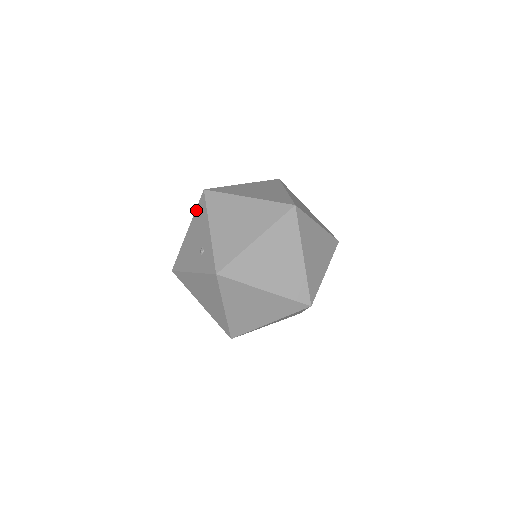
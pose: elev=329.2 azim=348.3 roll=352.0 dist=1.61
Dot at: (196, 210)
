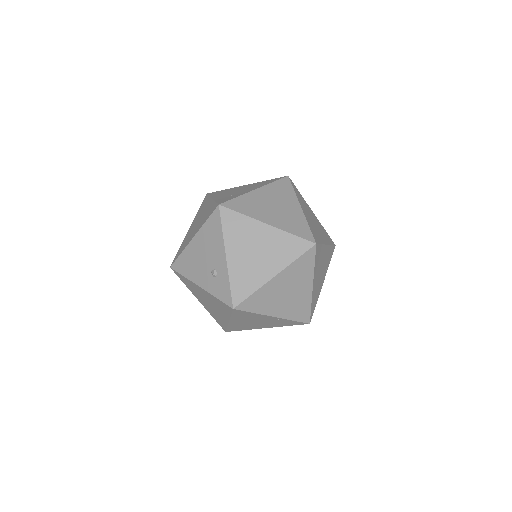
Dot at: (207, 222)
